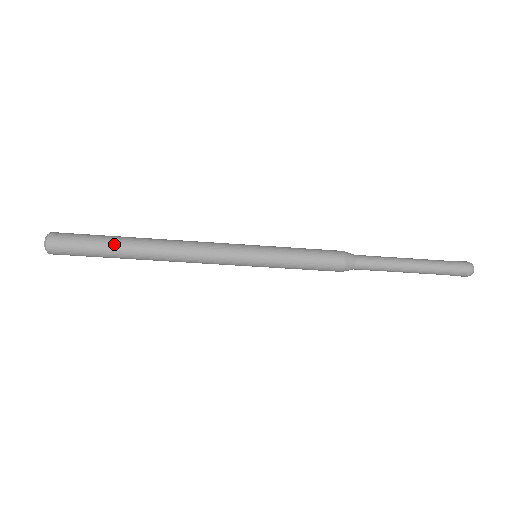
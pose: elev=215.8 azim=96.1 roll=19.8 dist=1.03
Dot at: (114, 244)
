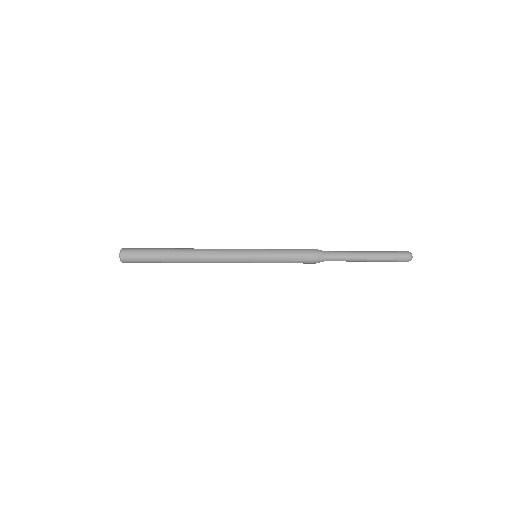
Dot at: (163, 260)
